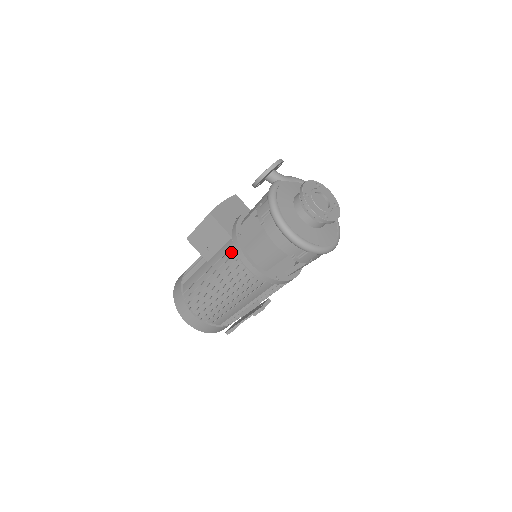
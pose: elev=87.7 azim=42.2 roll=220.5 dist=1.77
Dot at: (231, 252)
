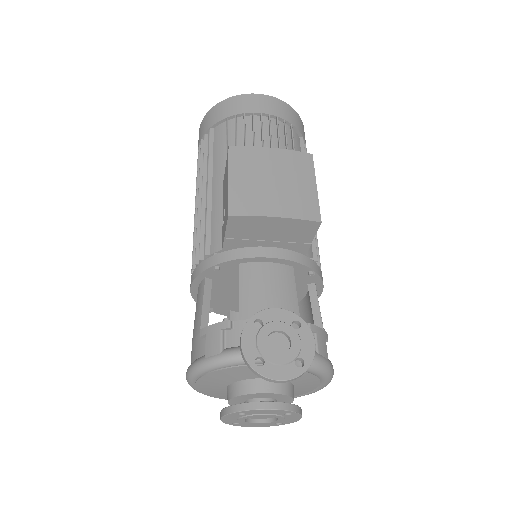
Dot at: (206, 249)
